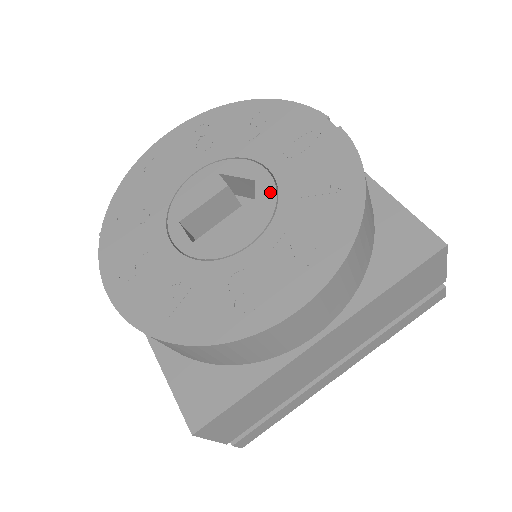
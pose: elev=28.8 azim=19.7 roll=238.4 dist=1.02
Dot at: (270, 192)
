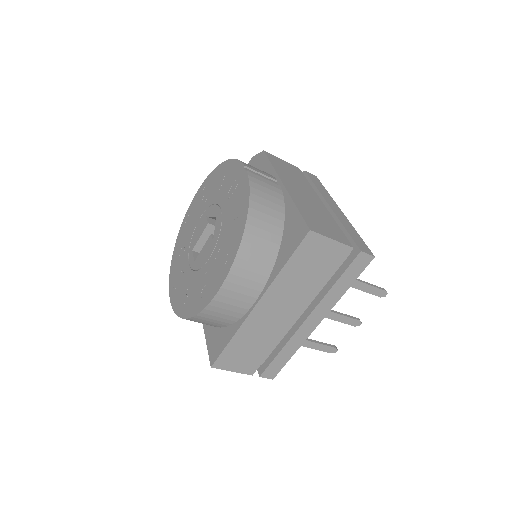
Dot at: (219, 223)
